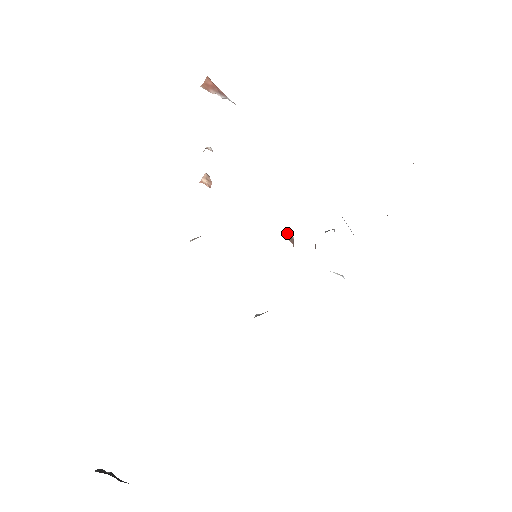
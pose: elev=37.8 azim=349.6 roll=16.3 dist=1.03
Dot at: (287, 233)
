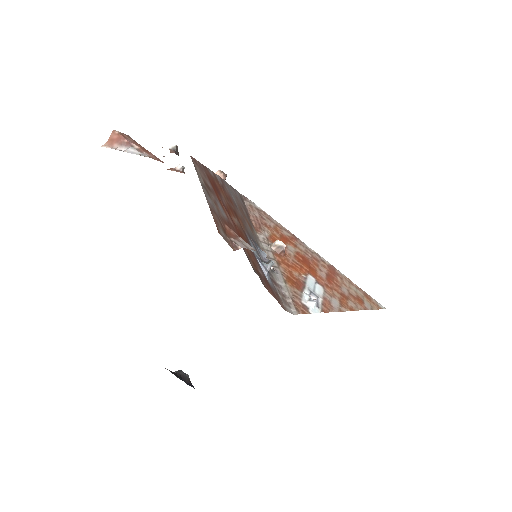
Dot at: (276, 241)
